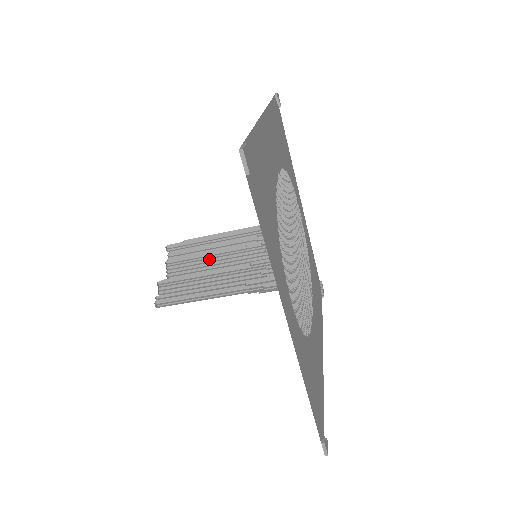
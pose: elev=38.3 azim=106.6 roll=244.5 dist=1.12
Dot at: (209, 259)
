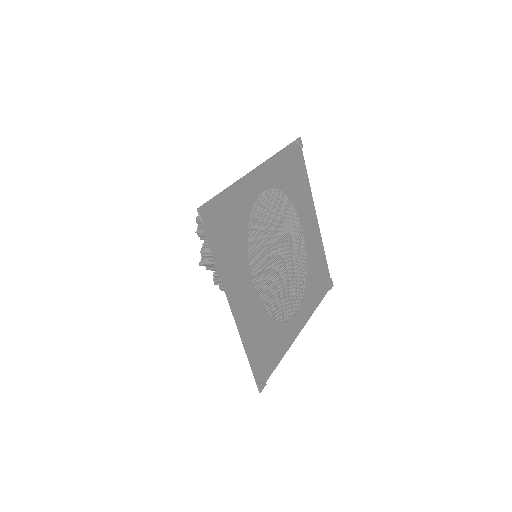
Dot at: occluded
